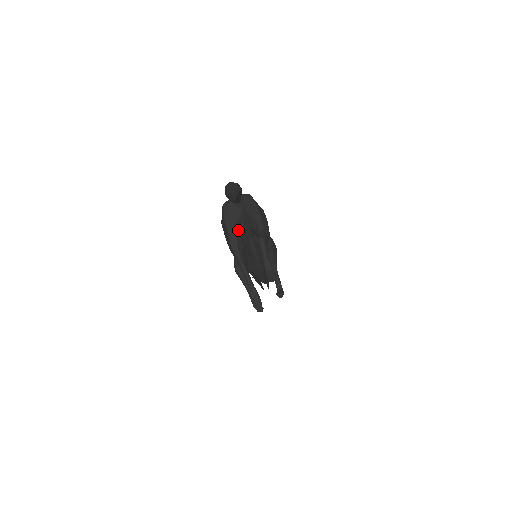
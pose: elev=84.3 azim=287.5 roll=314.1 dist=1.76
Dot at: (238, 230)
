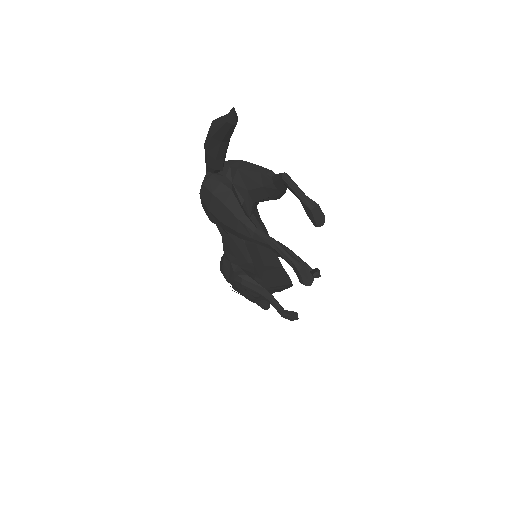
Dot at: (238, 200)
